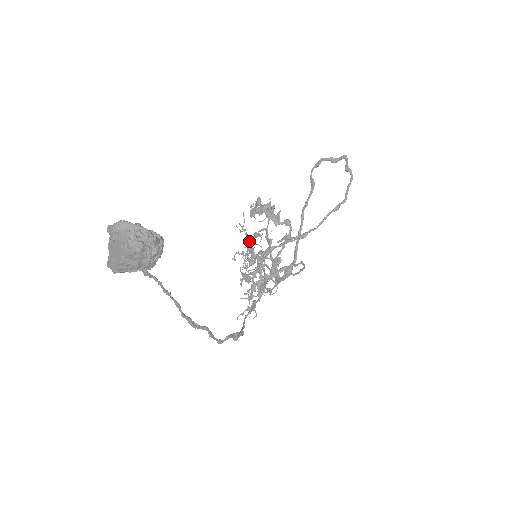
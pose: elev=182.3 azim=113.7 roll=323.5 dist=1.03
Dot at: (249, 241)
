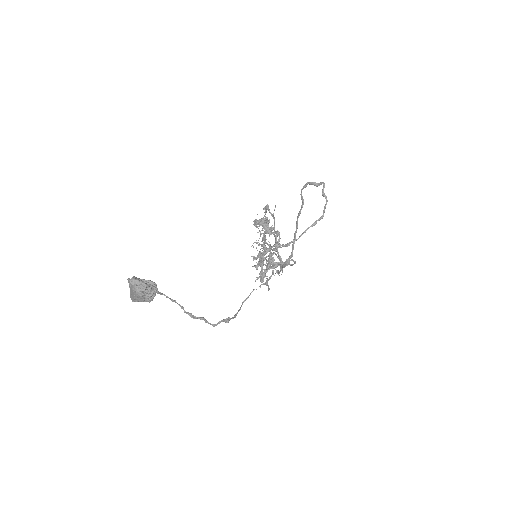
Dot at: (263, 234)
